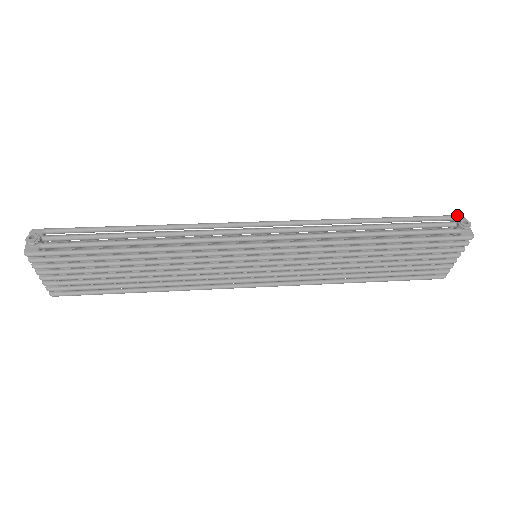
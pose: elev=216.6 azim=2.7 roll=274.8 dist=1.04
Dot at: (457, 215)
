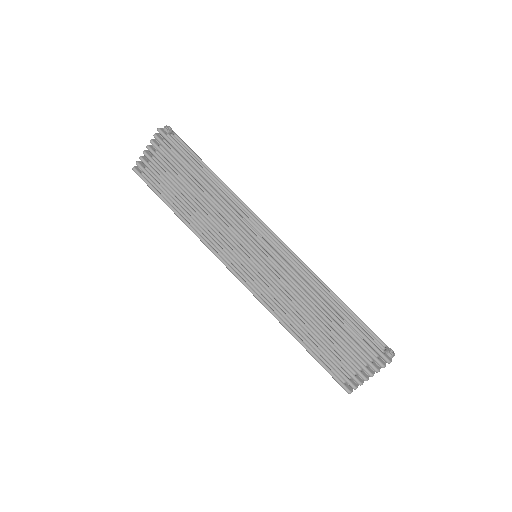
Dot at: occluded
